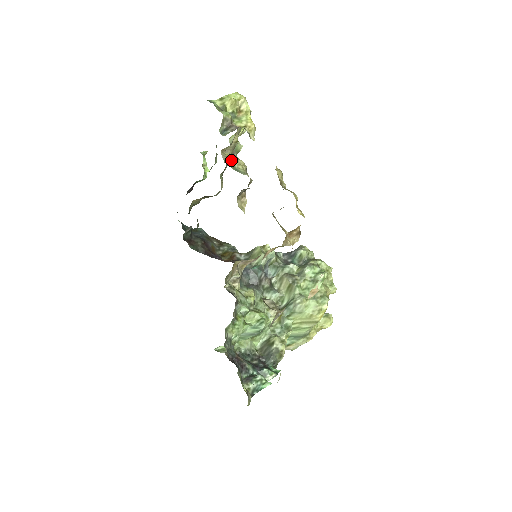
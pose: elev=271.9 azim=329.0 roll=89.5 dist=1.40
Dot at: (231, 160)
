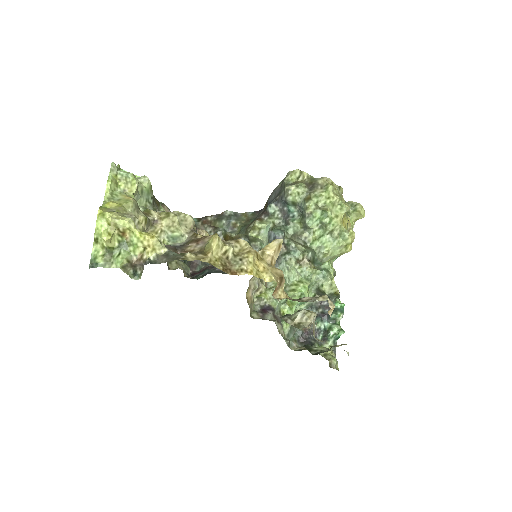
Dot at: (159, 234)
